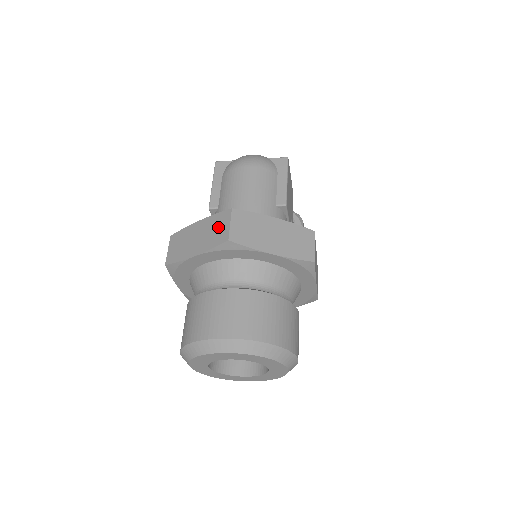
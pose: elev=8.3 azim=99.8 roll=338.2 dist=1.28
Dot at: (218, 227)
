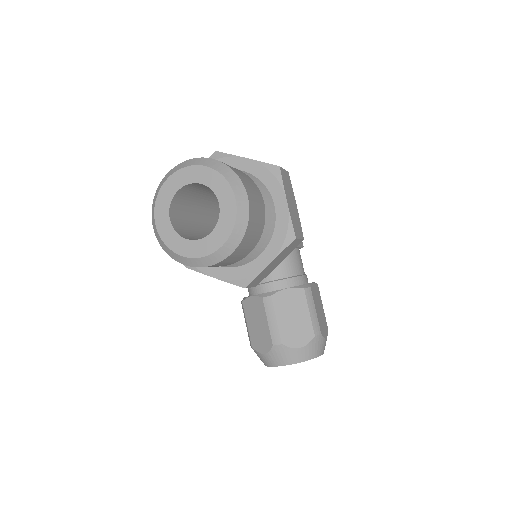
Dot at: occluded
